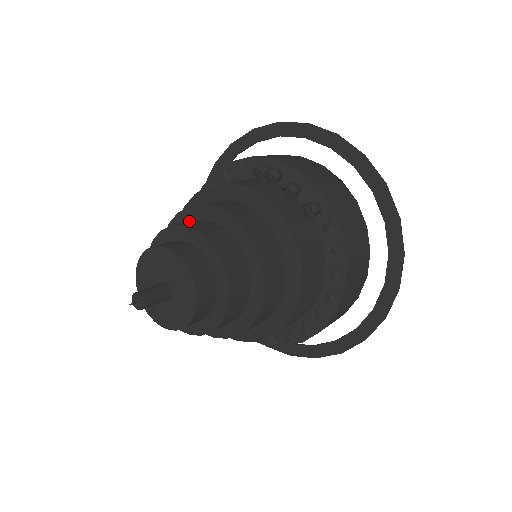
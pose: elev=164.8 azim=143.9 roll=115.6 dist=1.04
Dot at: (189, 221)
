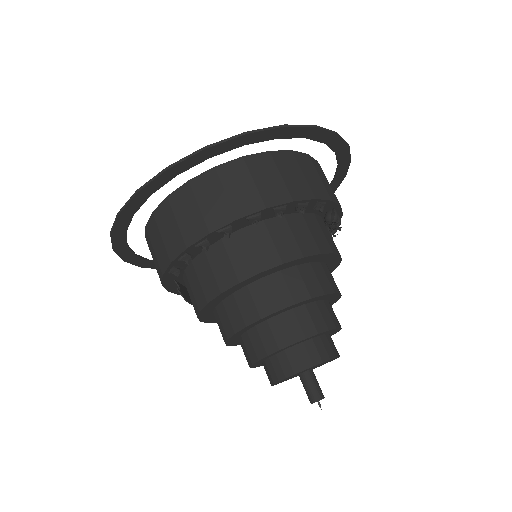
Dot at: (313, 301)
